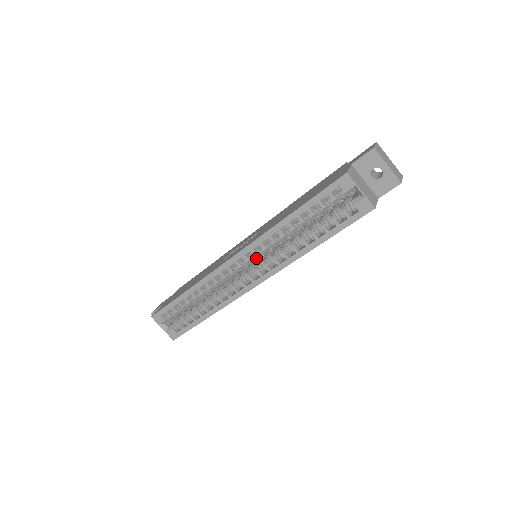
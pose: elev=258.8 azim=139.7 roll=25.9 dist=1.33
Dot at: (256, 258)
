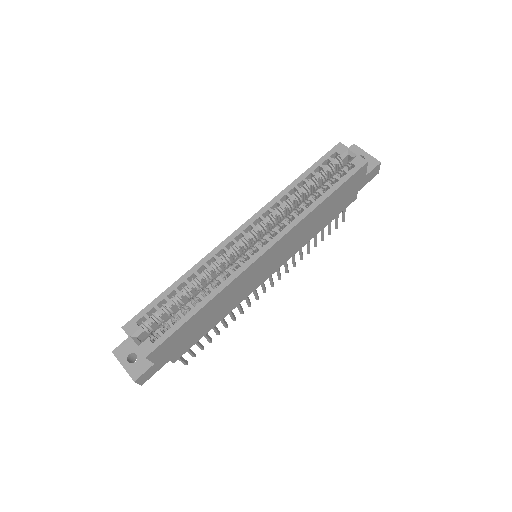
Dot at: occluded
